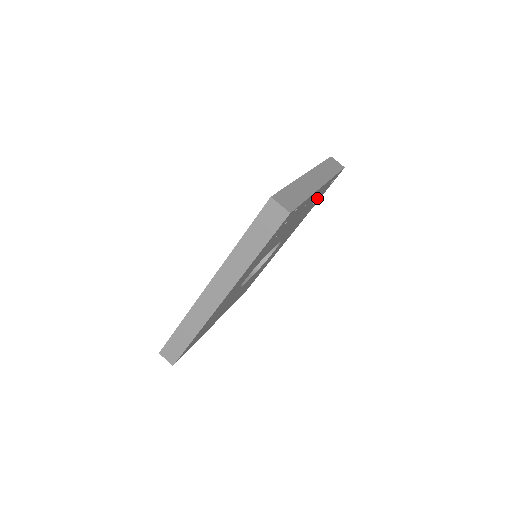
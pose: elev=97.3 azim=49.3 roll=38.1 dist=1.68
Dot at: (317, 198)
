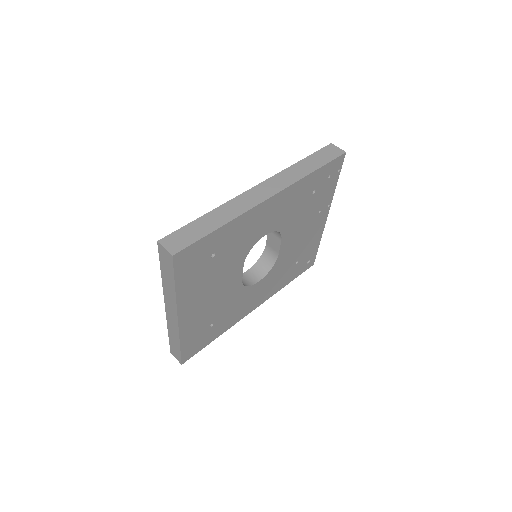
Dot at: (301, 259)
